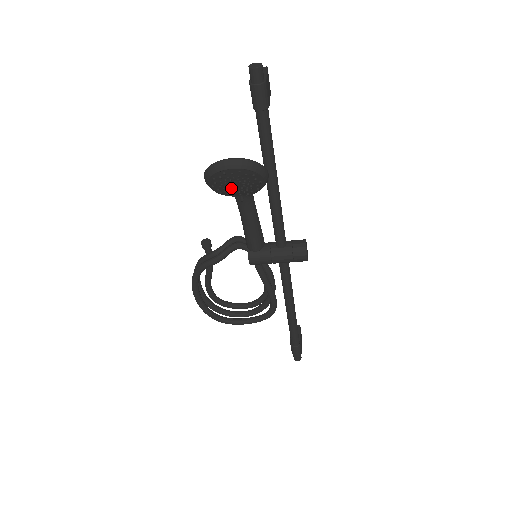
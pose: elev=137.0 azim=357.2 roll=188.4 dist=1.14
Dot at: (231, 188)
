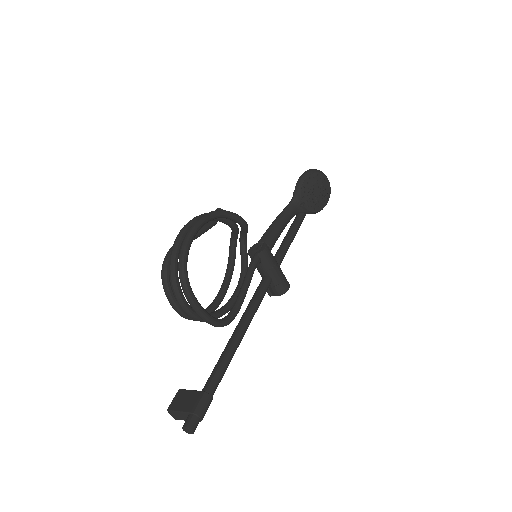
Dot at: (313, 190)
